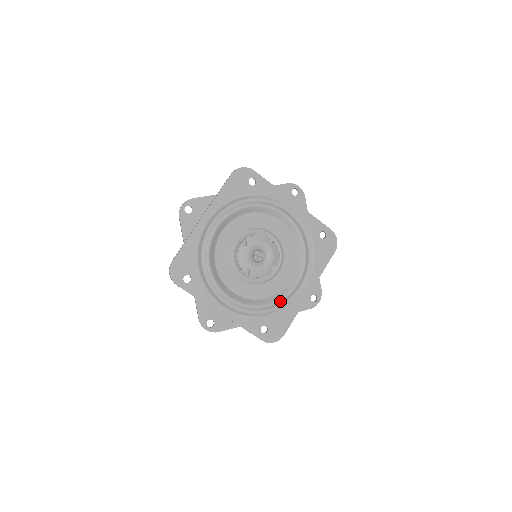
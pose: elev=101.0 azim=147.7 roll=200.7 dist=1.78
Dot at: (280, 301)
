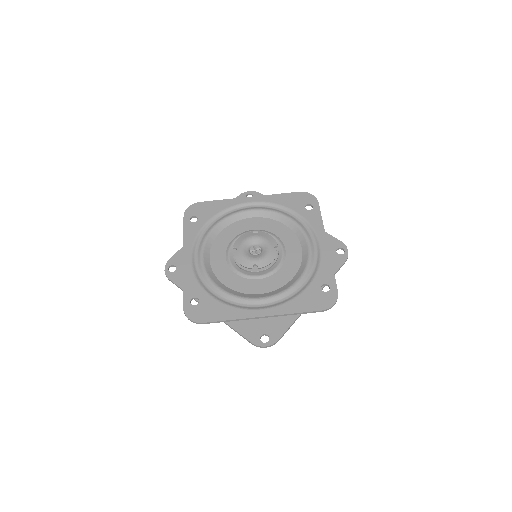
Dot at: (232, 296)
